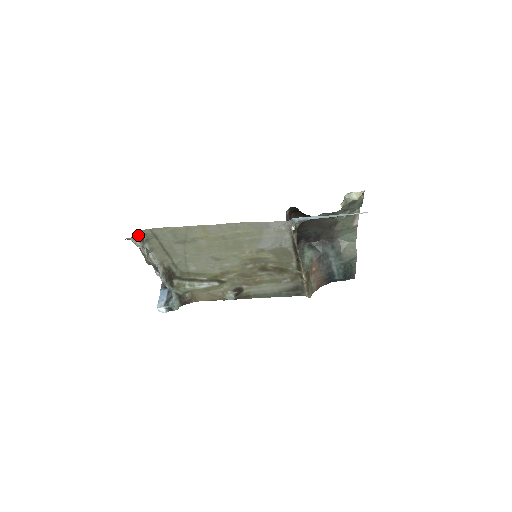
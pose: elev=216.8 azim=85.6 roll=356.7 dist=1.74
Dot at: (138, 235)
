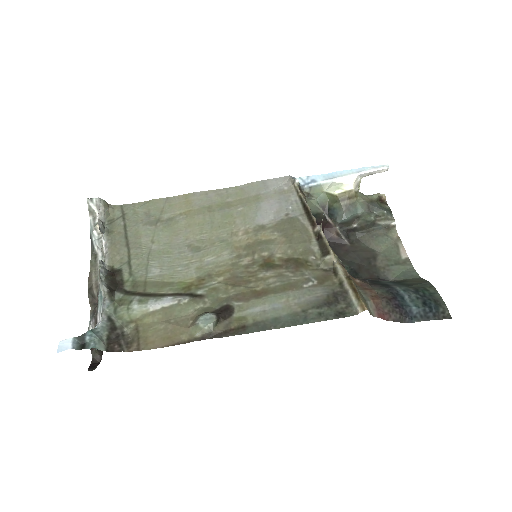
Dot at: (104, 202)
